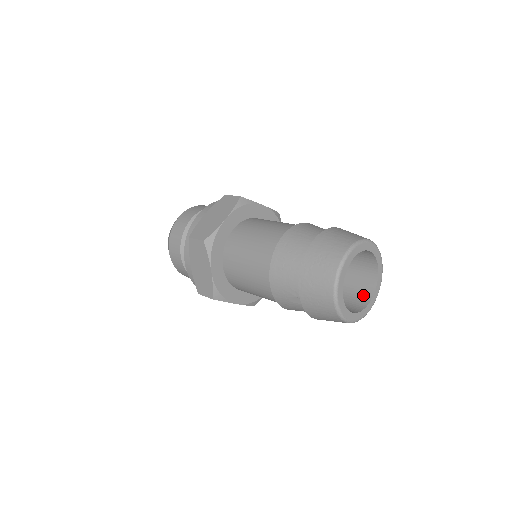
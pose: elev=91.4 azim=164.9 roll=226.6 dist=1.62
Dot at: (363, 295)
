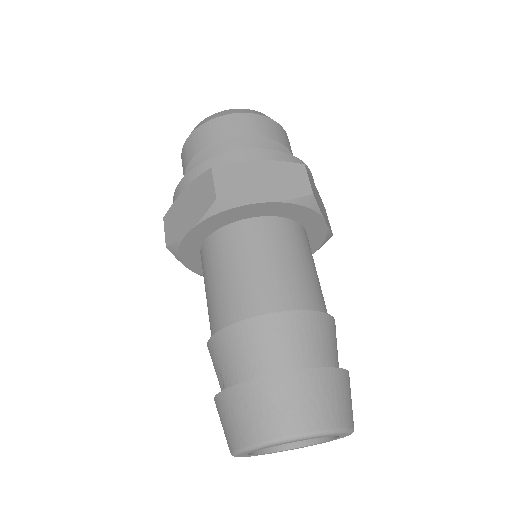
Dot at: occluded
